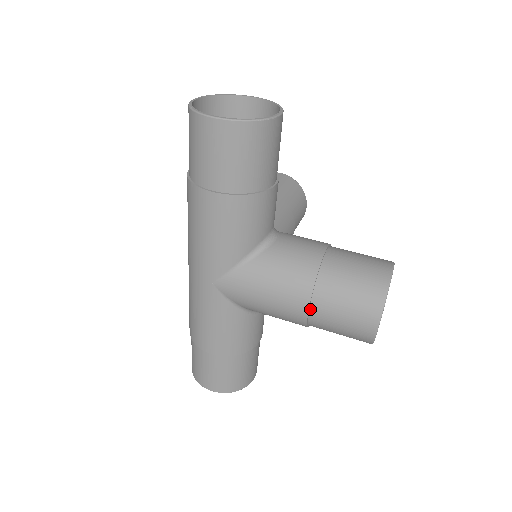
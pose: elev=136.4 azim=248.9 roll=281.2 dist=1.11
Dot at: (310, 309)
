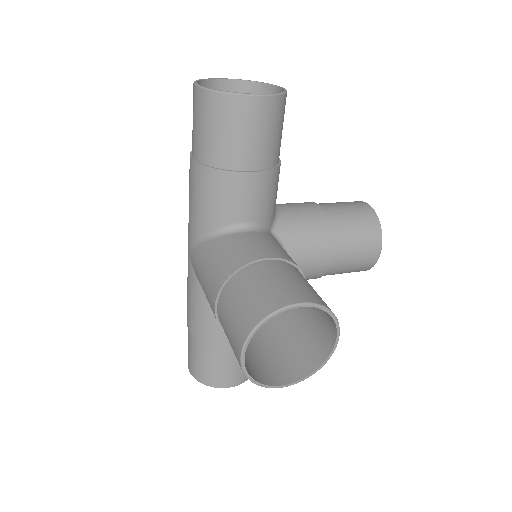
Dot at: (217, 306)
